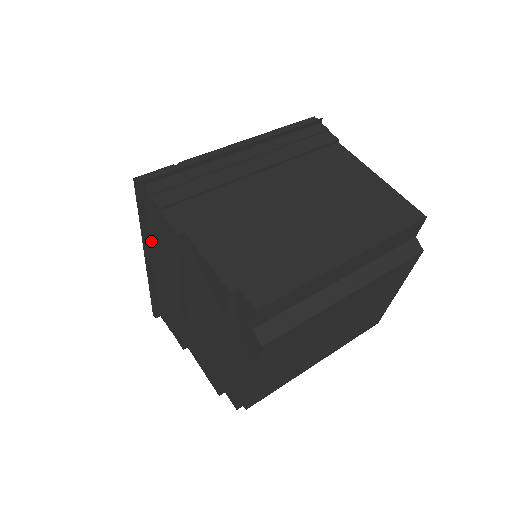
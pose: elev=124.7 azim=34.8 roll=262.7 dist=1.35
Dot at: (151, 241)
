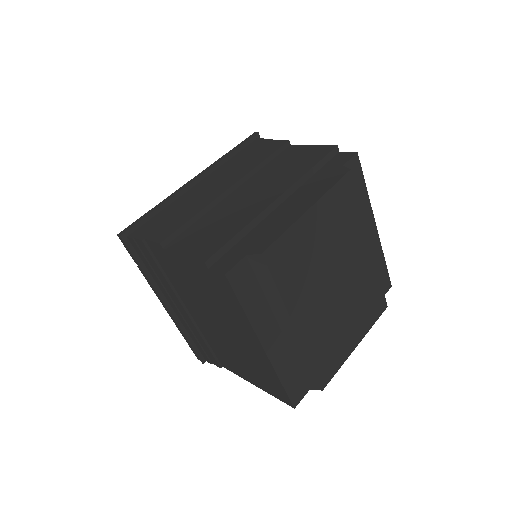
Dot at: (220, 167)
